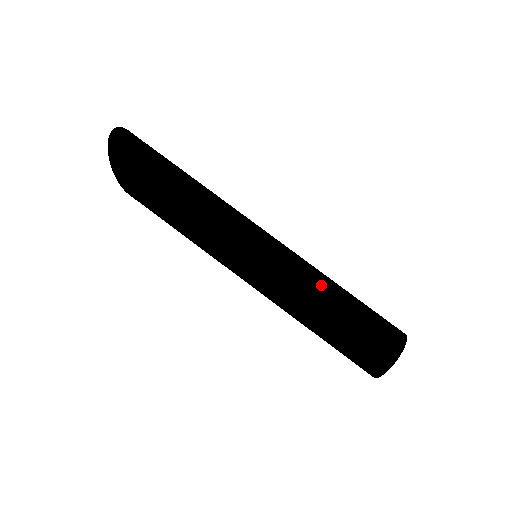
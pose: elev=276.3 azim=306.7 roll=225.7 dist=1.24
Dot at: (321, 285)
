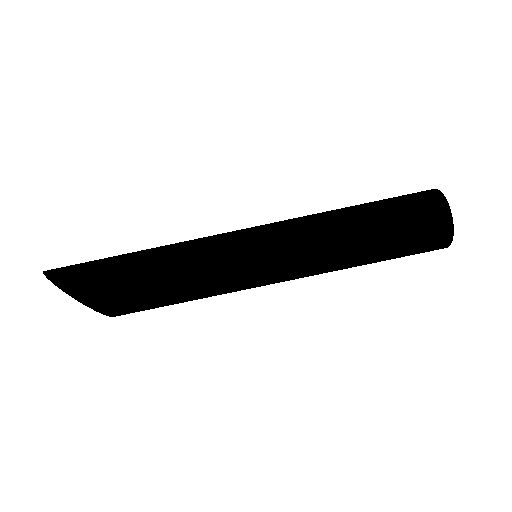
Dot at: (326, 212)
